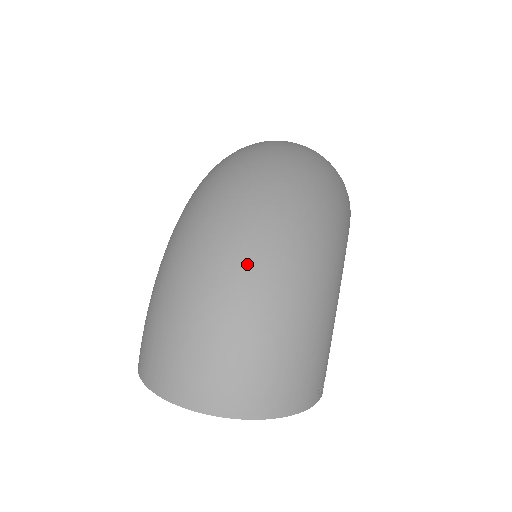
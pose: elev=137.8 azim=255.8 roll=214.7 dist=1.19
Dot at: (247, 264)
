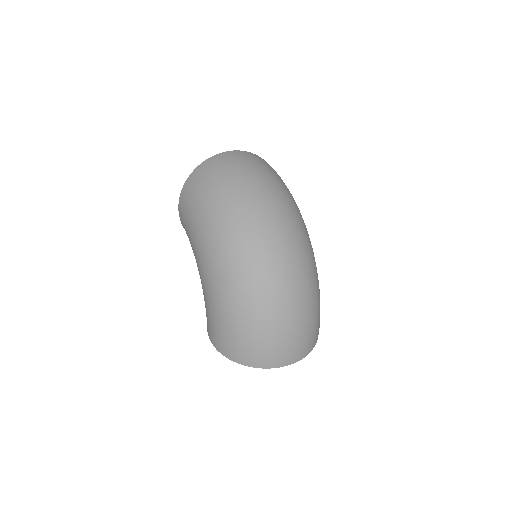
Dot at: (293, 287)
